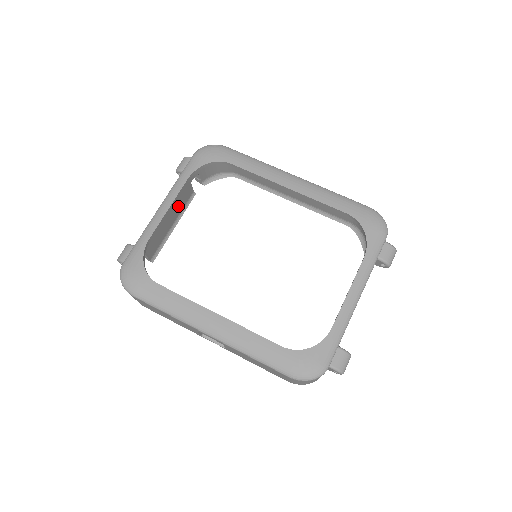
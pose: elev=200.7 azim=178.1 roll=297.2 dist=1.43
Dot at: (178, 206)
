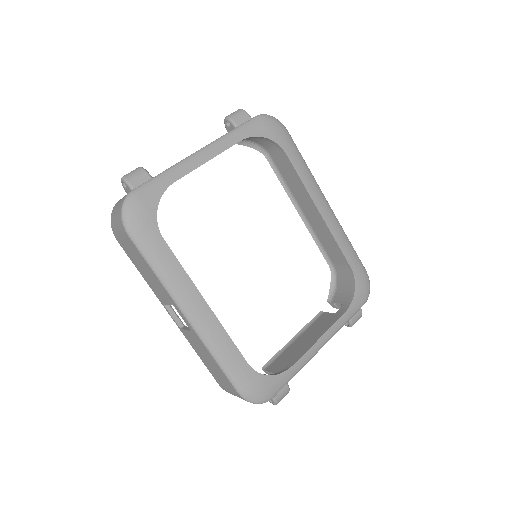
Dot at: occluded
